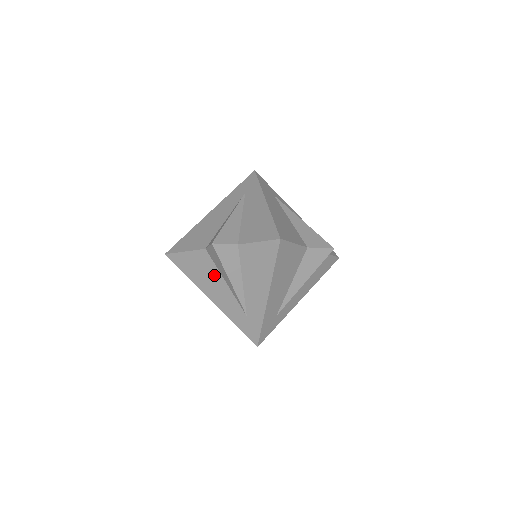
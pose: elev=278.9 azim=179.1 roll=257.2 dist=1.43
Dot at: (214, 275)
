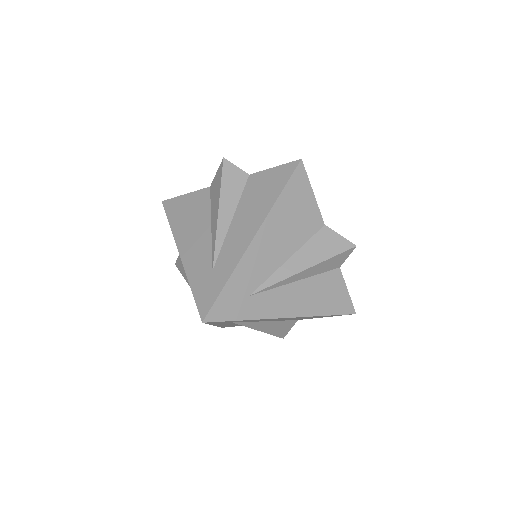
Dot at: (202, 217)
